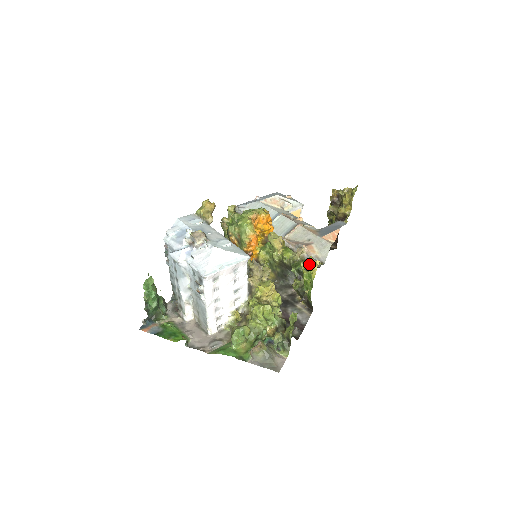
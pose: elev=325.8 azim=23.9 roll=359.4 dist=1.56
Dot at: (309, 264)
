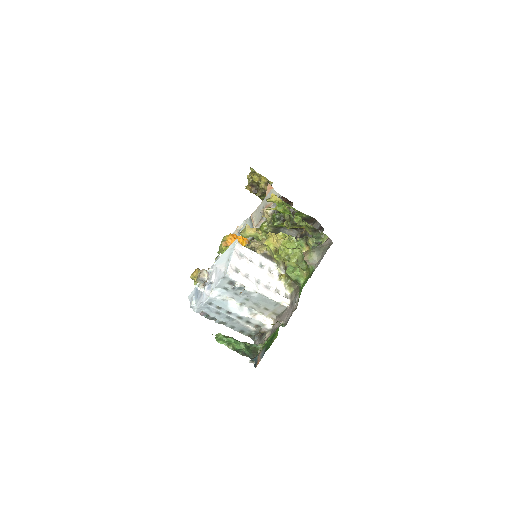
Dot at: occluded
